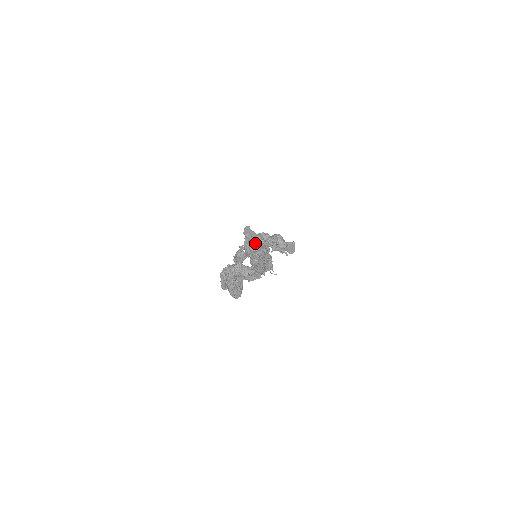
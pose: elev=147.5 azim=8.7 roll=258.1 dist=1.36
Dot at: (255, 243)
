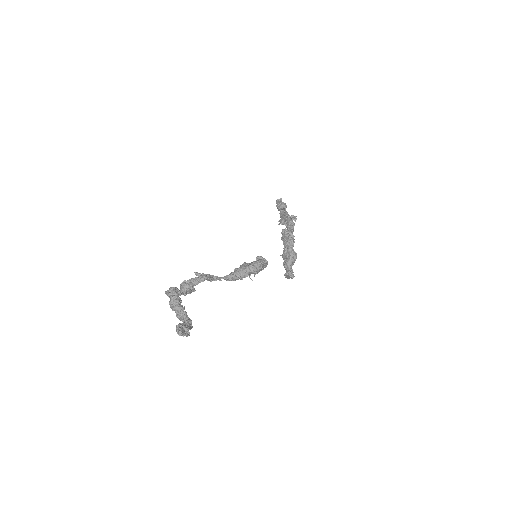
Dot at: (182, 335)
